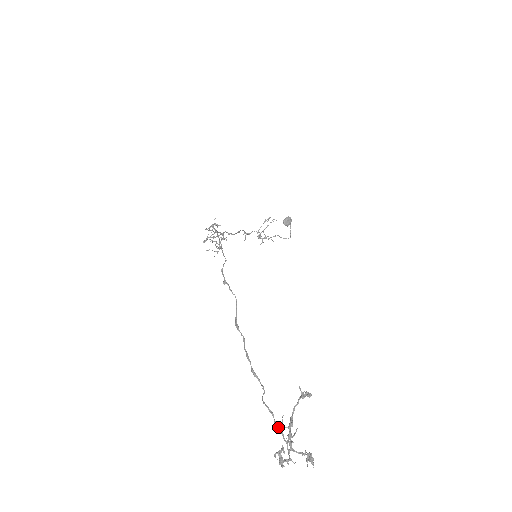
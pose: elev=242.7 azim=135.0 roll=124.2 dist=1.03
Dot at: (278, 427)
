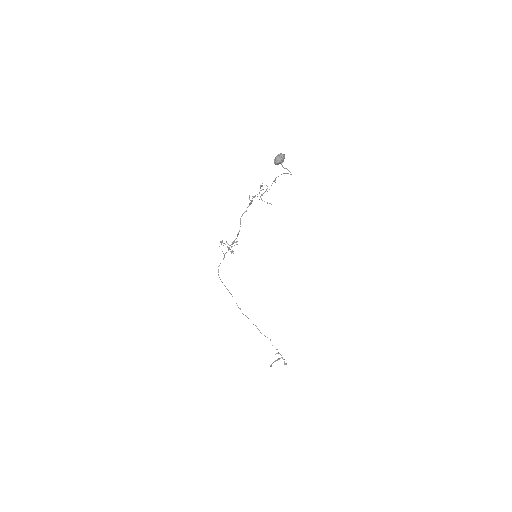
Dot at: occluded
